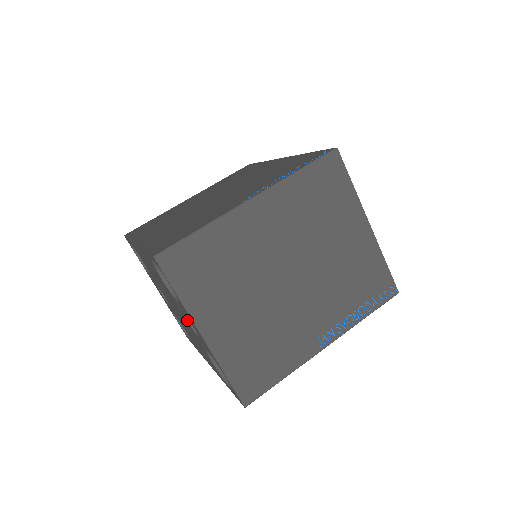
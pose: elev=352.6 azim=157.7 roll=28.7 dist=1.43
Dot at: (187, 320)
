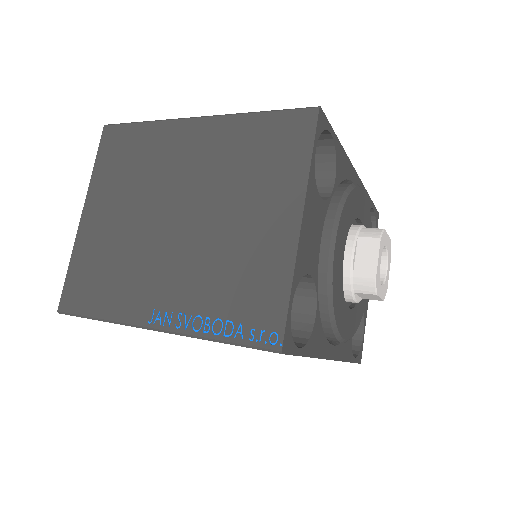
Dot at: occluded
